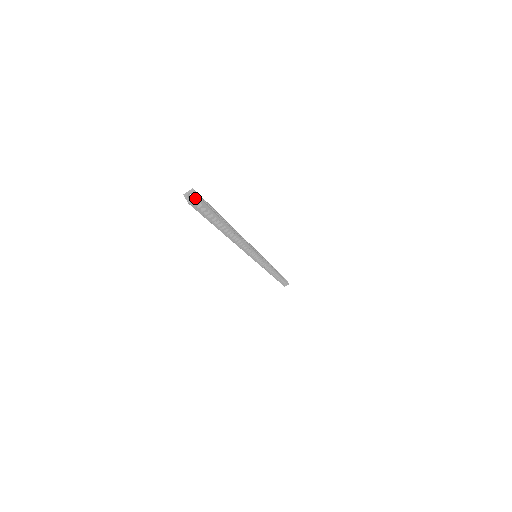
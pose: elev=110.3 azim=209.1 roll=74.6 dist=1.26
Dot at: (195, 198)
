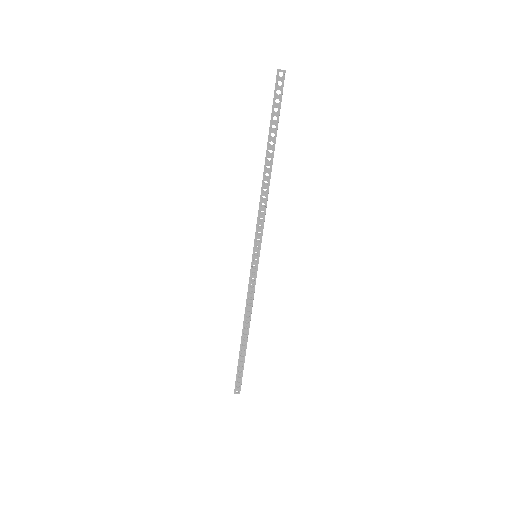
Dot at: (284, 70)
